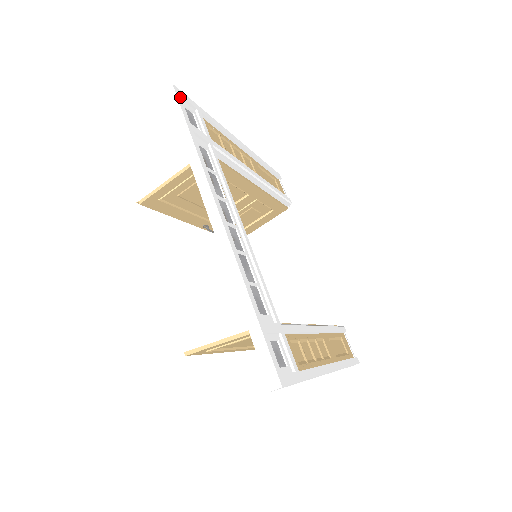
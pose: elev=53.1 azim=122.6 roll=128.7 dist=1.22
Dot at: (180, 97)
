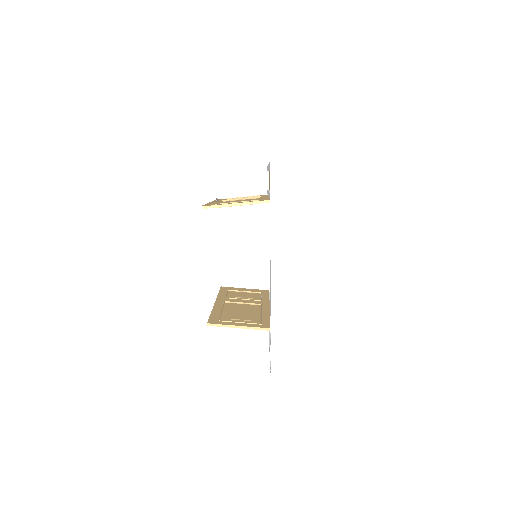
Dot at: (278, 170)
